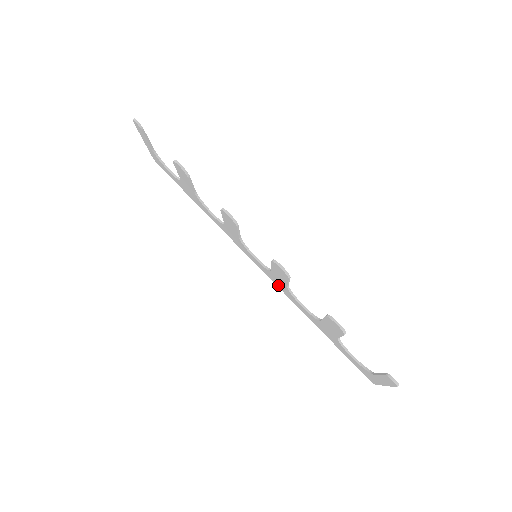
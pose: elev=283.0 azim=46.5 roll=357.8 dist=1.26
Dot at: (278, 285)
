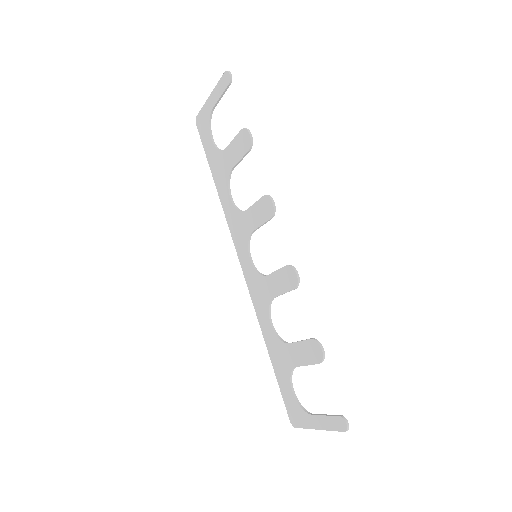
Dot at: (254, 294)
